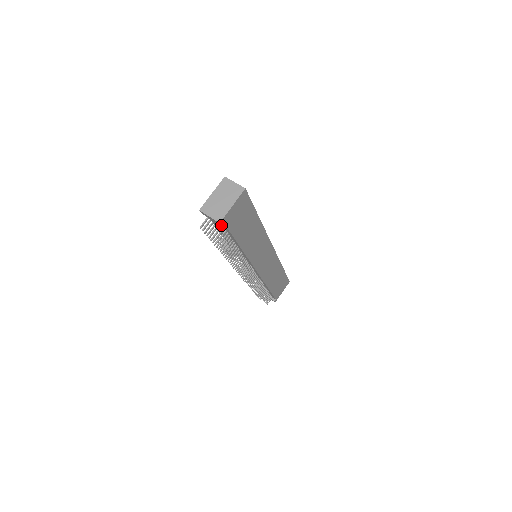
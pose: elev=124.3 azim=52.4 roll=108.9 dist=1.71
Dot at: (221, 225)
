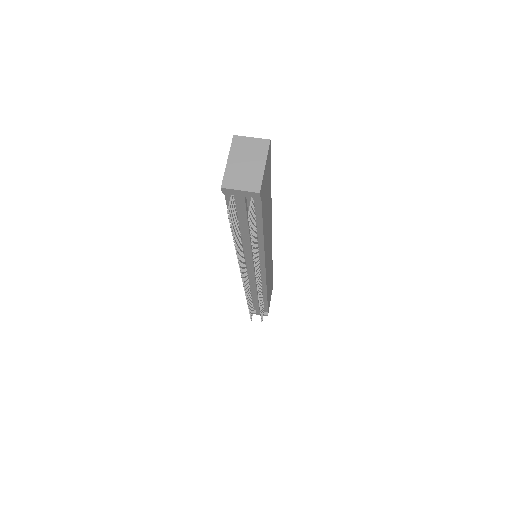
Dot at: (259, 197)
